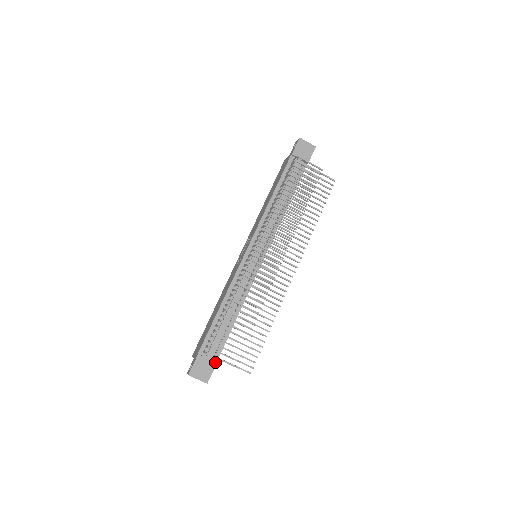
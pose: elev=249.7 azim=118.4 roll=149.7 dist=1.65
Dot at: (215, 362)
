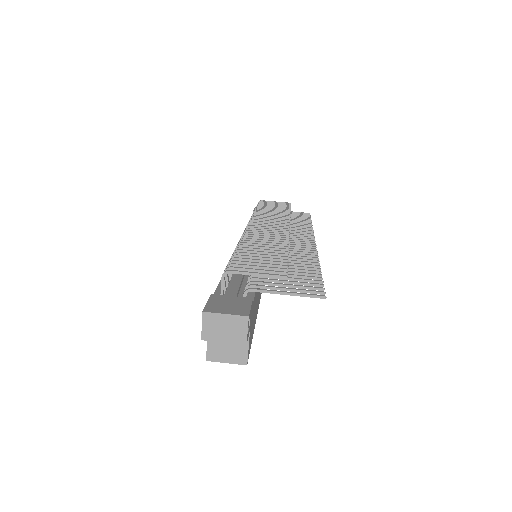
Dot at: (249, 298)
